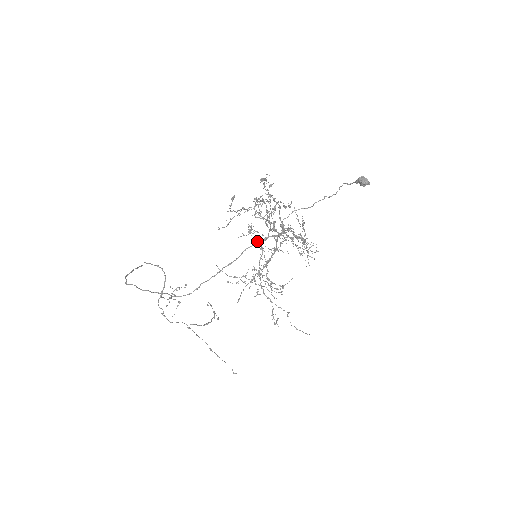
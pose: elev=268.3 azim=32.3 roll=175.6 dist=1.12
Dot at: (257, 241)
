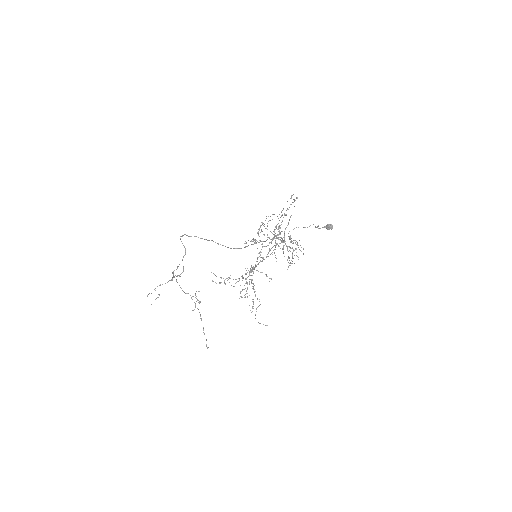
Dot at: occluded
